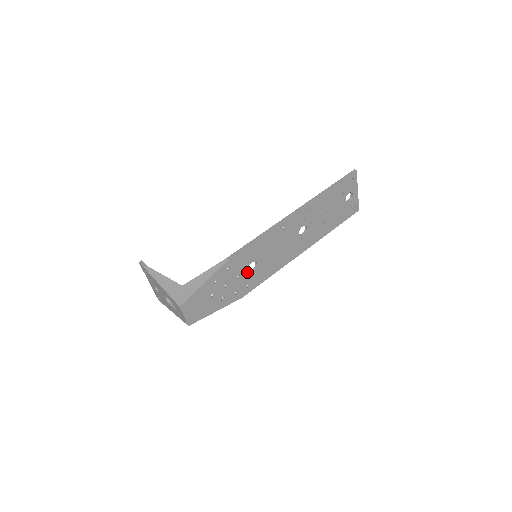
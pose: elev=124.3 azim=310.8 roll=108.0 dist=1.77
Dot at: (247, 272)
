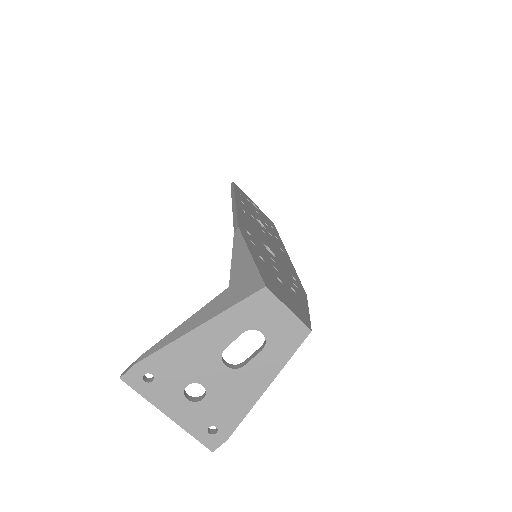
Dot at: (272, 257)
